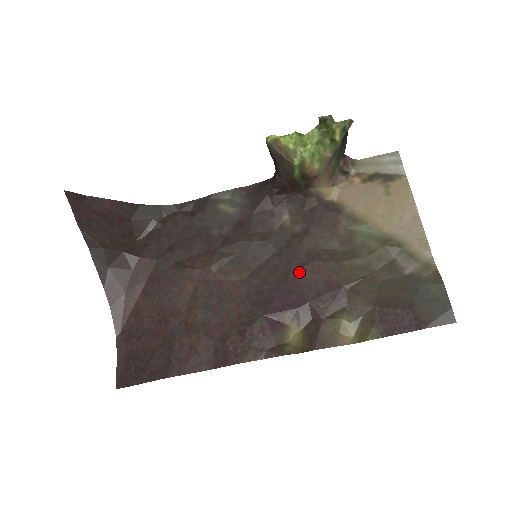
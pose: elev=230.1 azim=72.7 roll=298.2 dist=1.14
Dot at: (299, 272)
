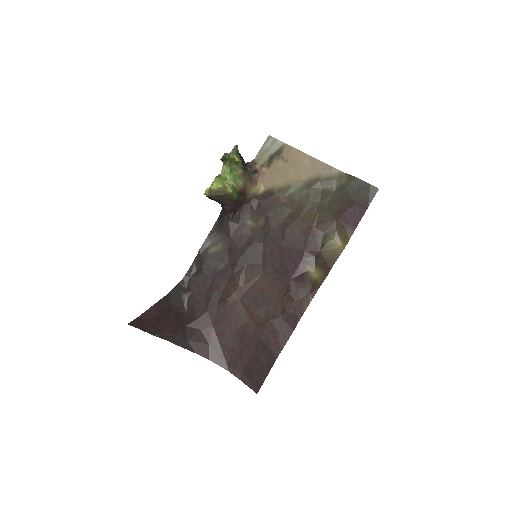
Dot at: (285, 242)
